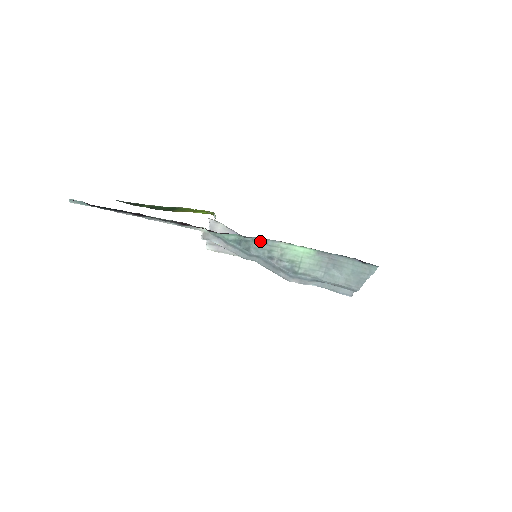
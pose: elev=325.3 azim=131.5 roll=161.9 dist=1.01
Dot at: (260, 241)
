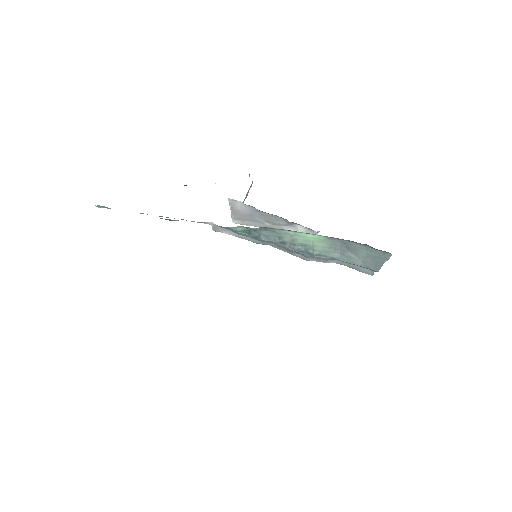
Dot at: (268, 230)
